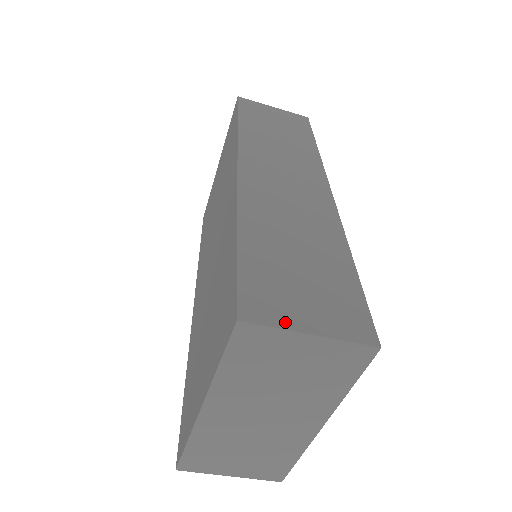
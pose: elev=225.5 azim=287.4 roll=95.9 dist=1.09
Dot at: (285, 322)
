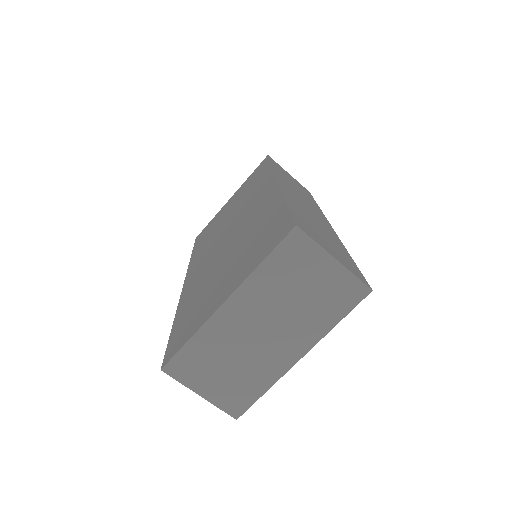
Dot at: (321, 245)
